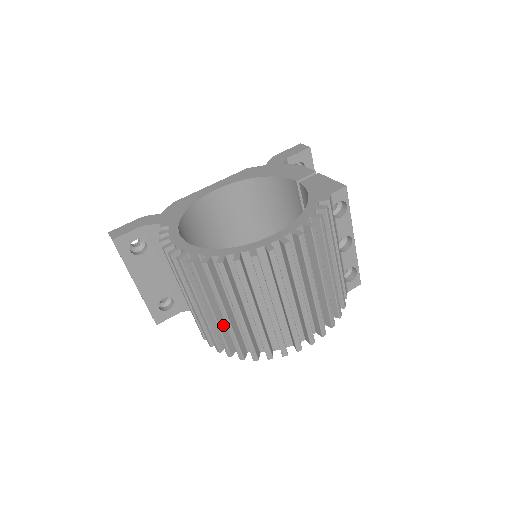
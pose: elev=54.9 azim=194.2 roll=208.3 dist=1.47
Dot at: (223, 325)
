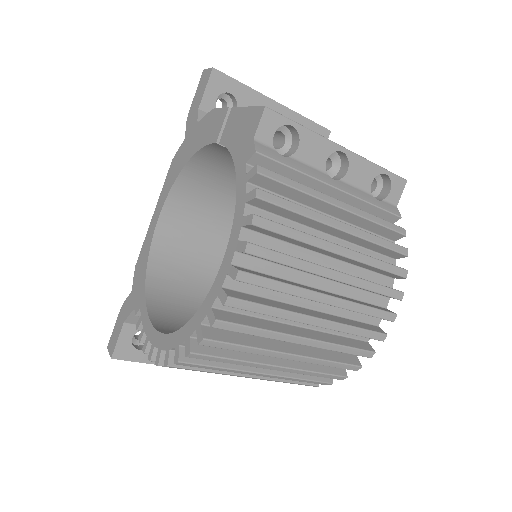
Dot at: occluded
